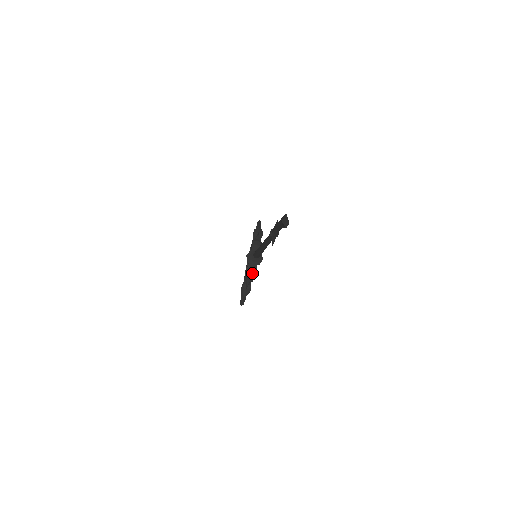
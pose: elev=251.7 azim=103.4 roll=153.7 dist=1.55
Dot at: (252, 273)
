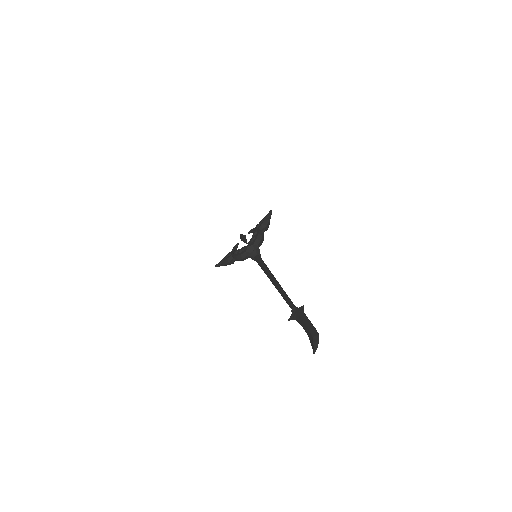
Dot at: (243, 259)
